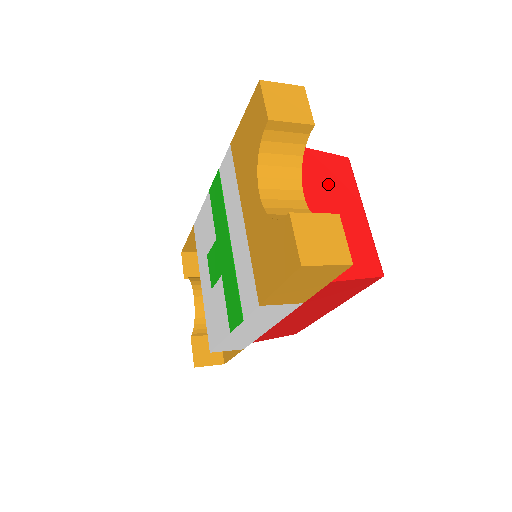
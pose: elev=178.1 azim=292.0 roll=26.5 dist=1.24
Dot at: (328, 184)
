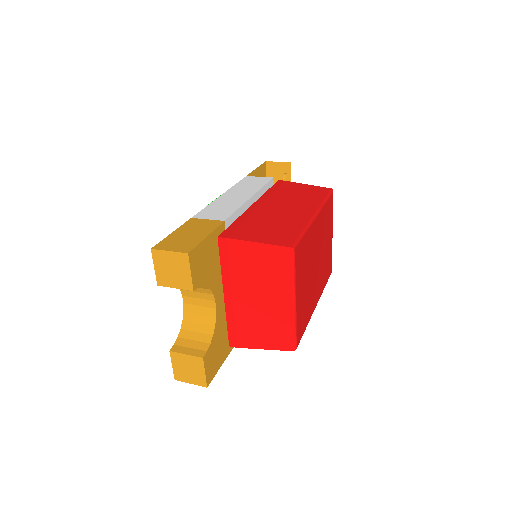
Dot at: (260, 276)
